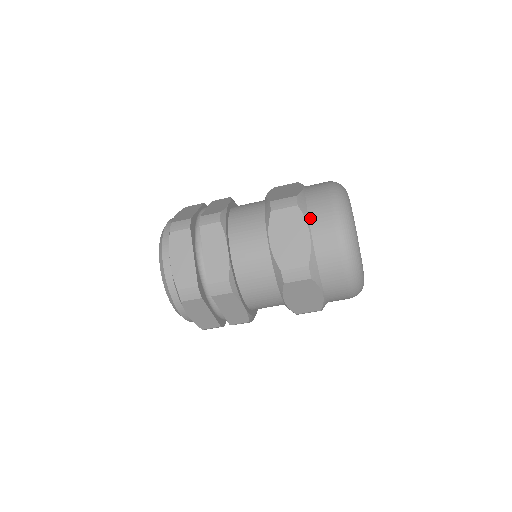
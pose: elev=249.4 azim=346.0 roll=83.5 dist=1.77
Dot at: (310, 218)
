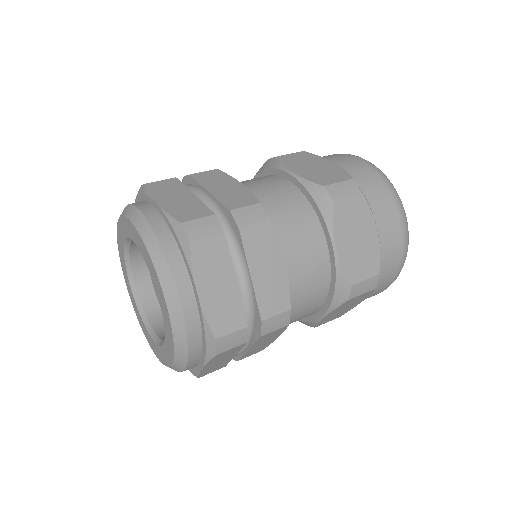
Dot at: occluded
